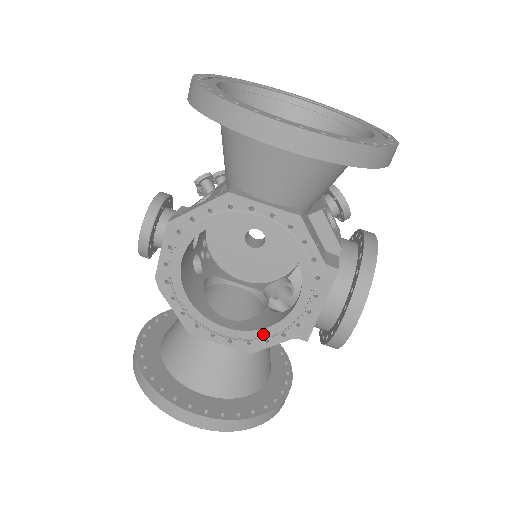
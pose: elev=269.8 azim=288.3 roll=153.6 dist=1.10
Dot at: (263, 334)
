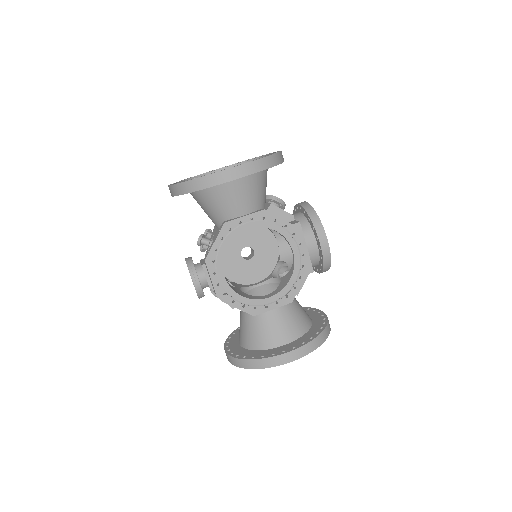
Dot at: (290, 285)
